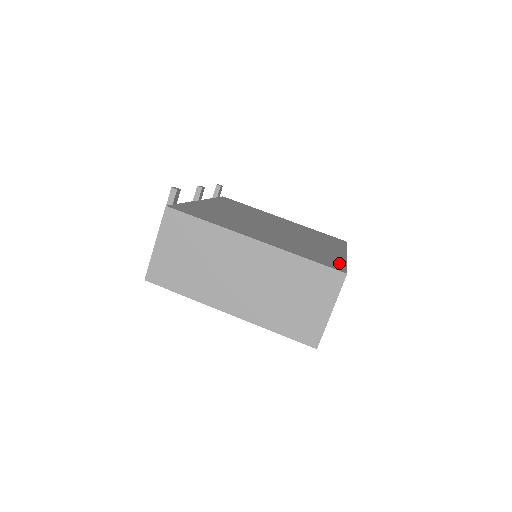
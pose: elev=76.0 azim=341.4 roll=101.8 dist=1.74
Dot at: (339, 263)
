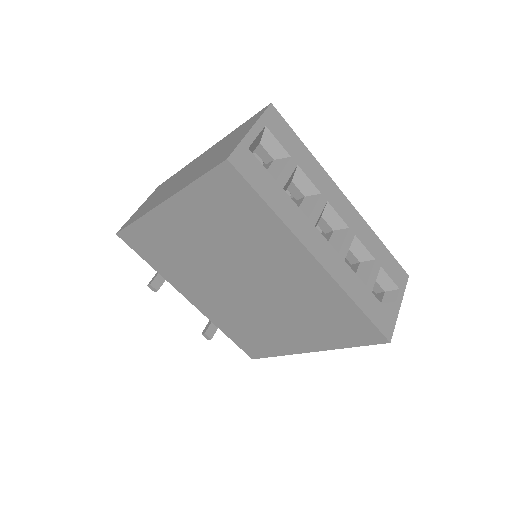
Dot at: occluded
